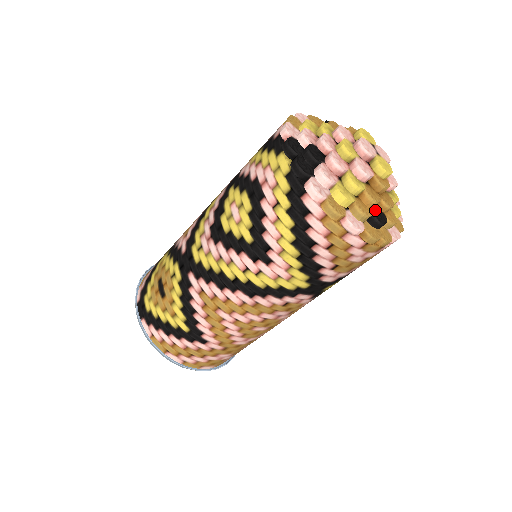
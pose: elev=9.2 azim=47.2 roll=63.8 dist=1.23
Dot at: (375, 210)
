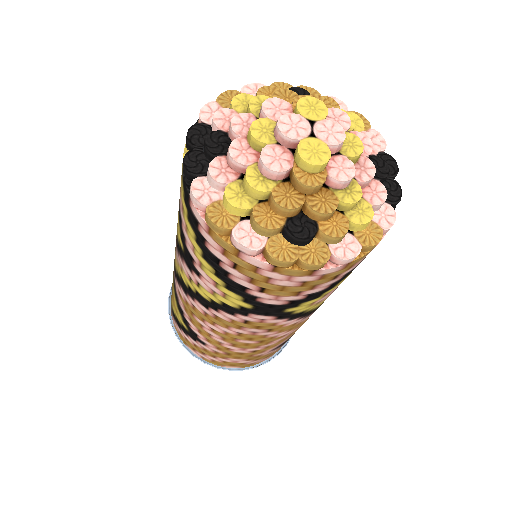
Dot at: (295, 219)
